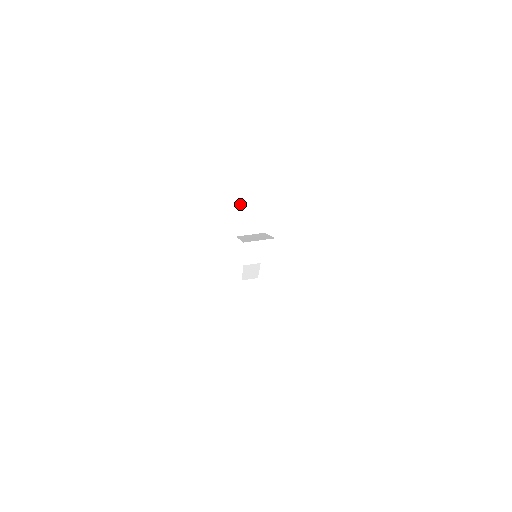
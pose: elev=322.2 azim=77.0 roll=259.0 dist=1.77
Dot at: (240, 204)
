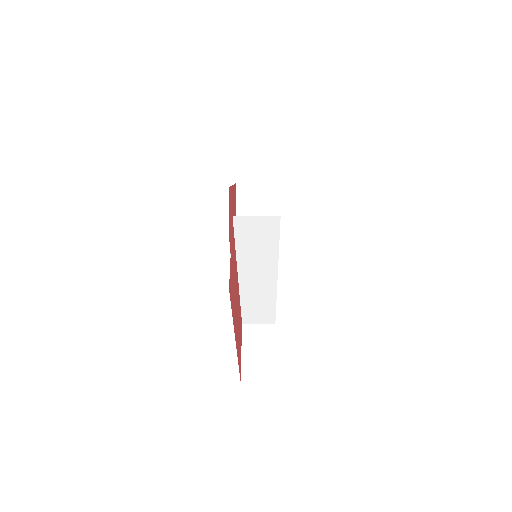
Dot at: occluded
